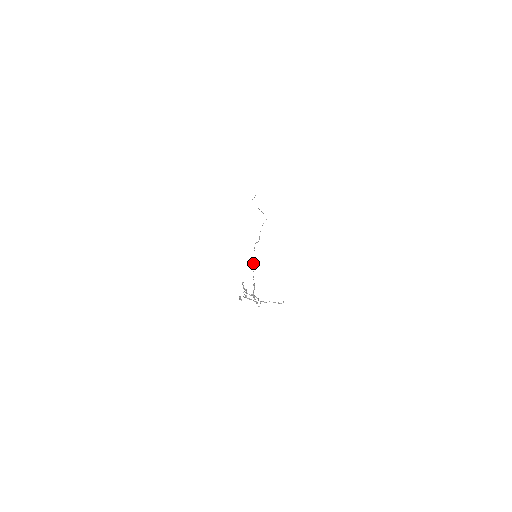
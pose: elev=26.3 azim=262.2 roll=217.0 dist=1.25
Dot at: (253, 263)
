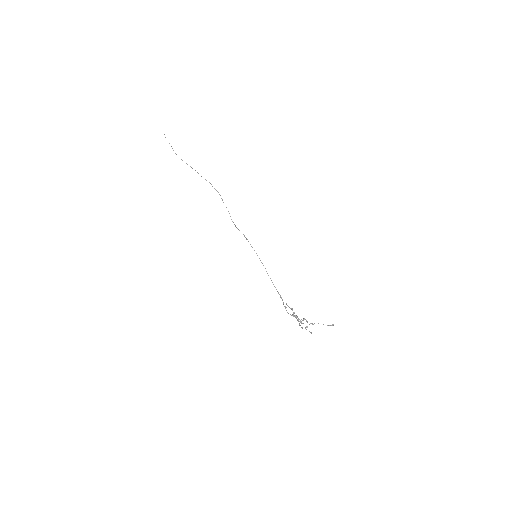
Dot at: occluded
